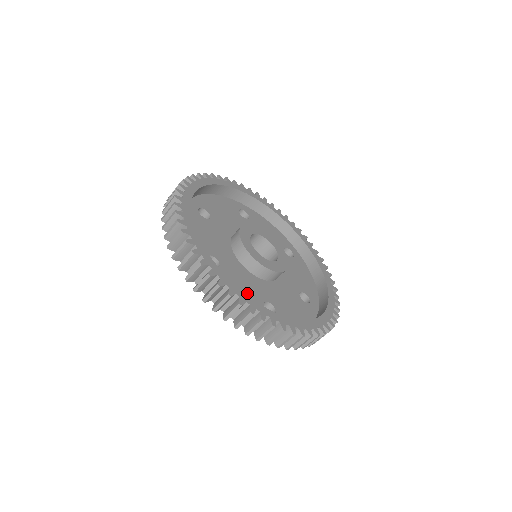
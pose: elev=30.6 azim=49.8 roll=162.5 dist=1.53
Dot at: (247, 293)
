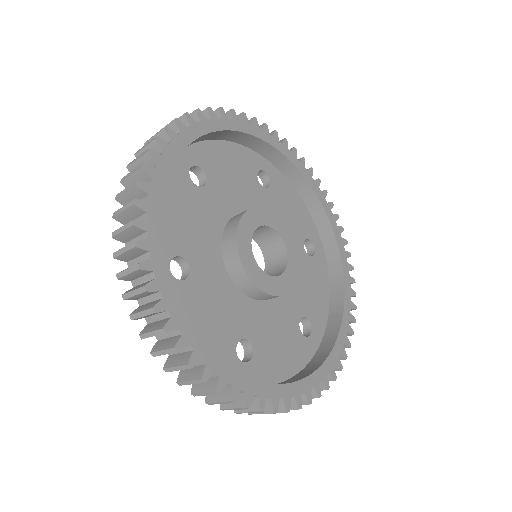
Dot at: (217, 325)
